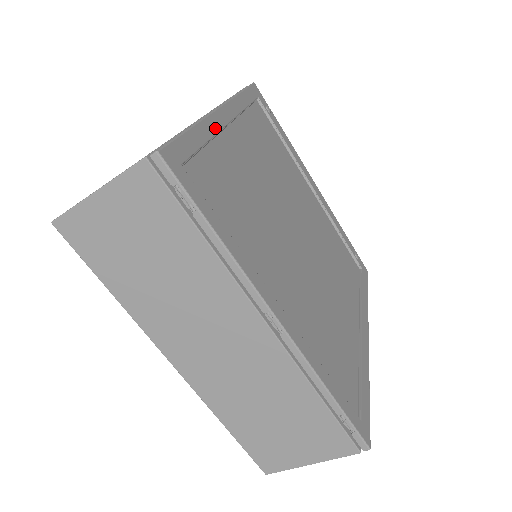
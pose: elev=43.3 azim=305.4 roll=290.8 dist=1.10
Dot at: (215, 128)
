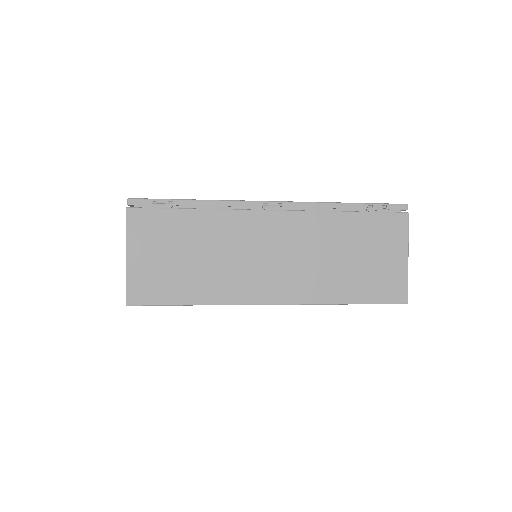
Dot at: occluded
